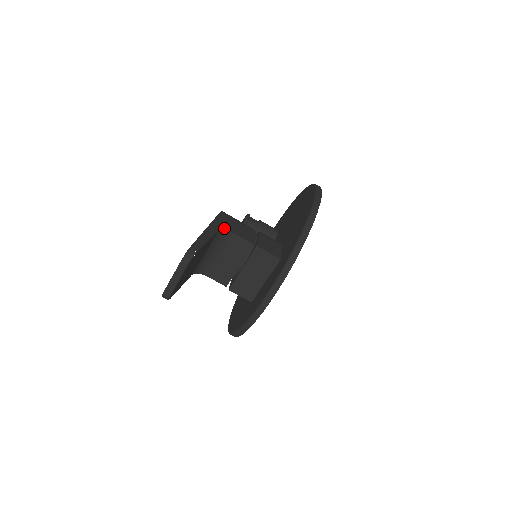
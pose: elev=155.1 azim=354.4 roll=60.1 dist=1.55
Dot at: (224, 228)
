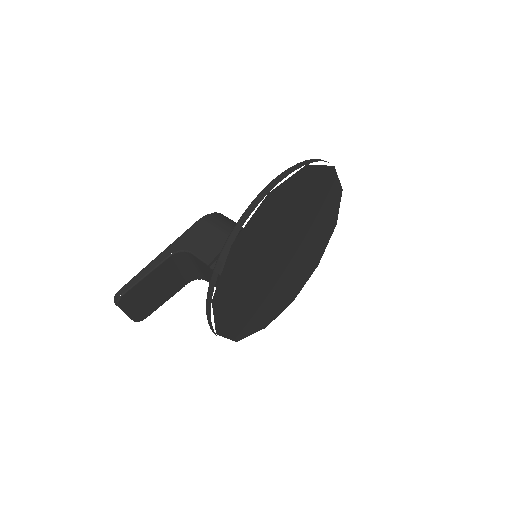
Dot at: (183, 248)
